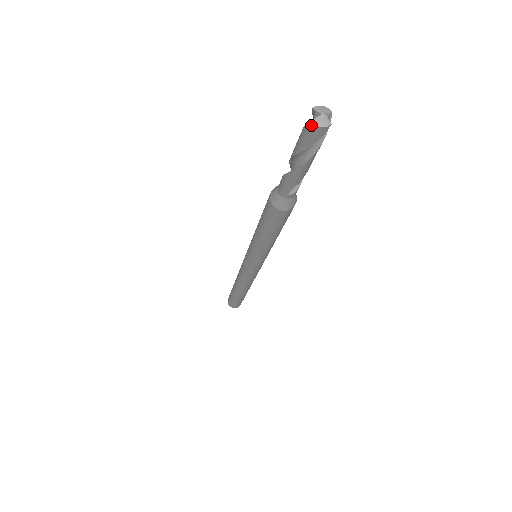
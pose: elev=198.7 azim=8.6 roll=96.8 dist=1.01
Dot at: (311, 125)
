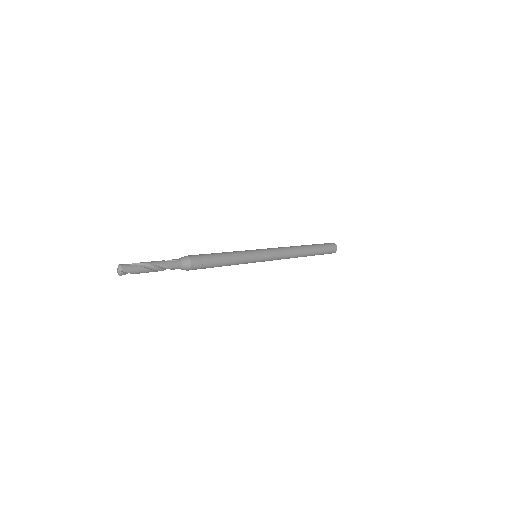
Dot at: occluded
